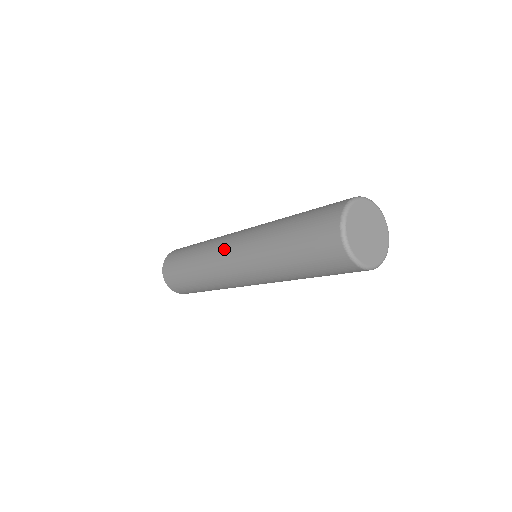
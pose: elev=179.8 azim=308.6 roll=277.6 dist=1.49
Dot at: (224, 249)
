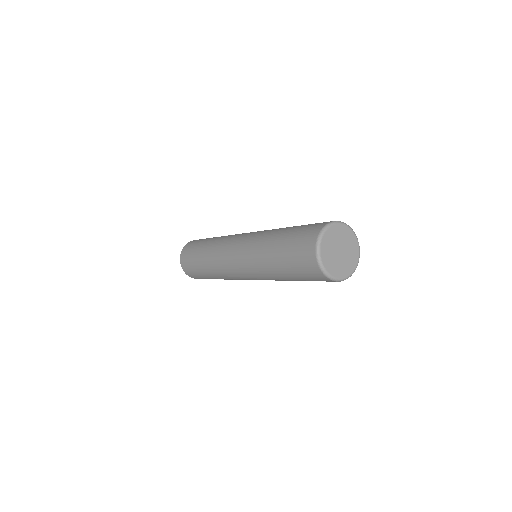
Dot at: (238, 235)
